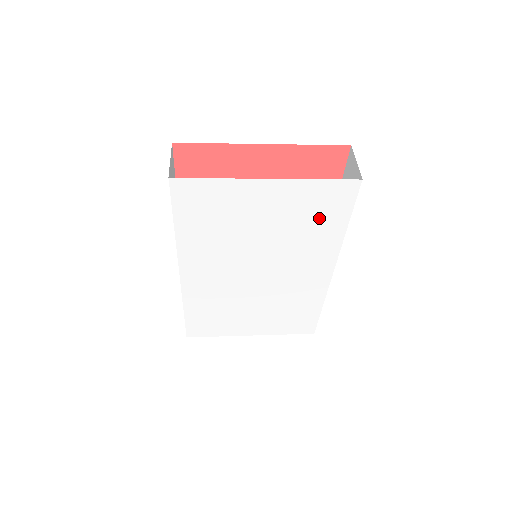
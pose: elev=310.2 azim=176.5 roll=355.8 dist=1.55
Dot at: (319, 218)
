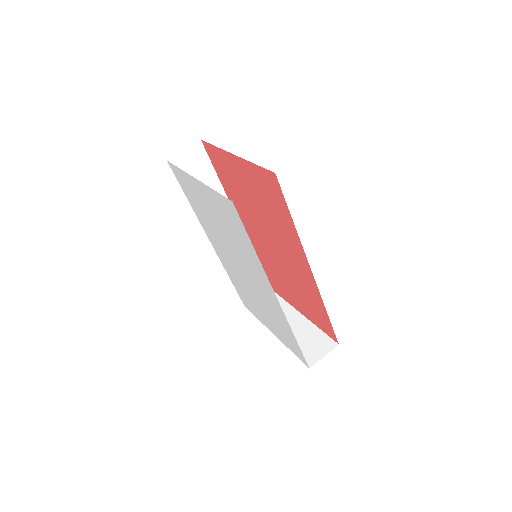
Dot at: (236, 230)
